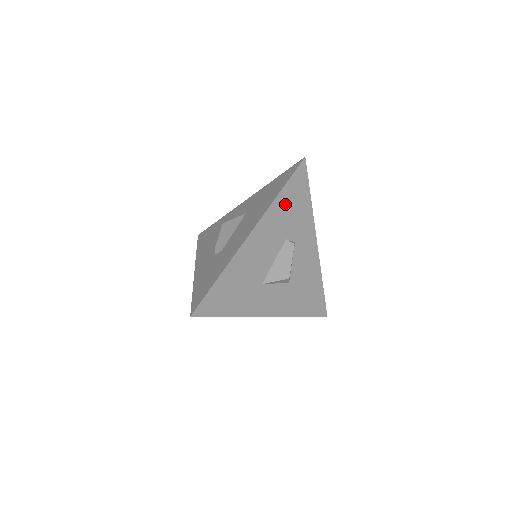
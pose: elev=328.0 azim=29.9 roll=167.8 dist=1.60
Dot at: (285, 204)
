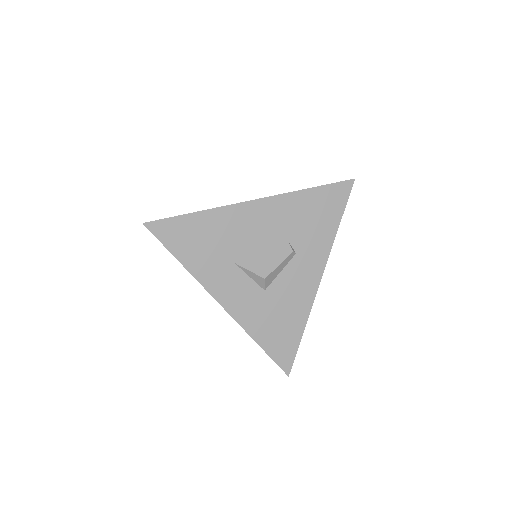
Dot at: (307, 205)
